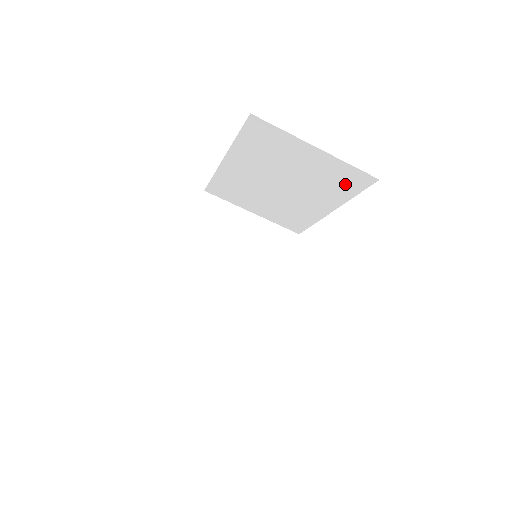
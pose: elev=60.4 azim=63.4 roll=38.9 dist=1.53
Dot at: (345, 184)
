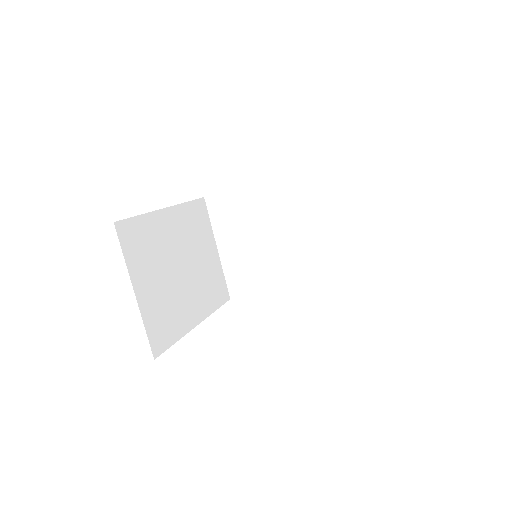
Dot at: (339, 270)
